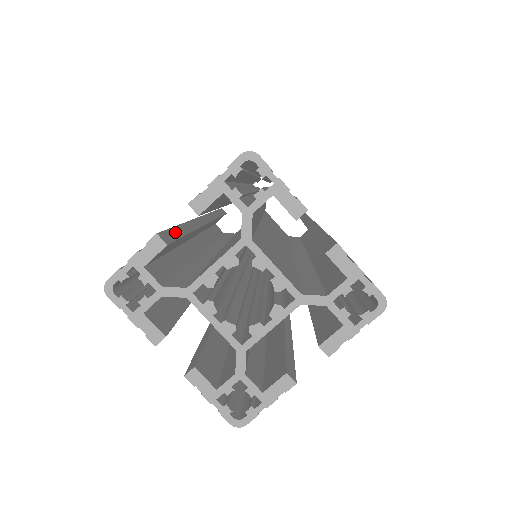
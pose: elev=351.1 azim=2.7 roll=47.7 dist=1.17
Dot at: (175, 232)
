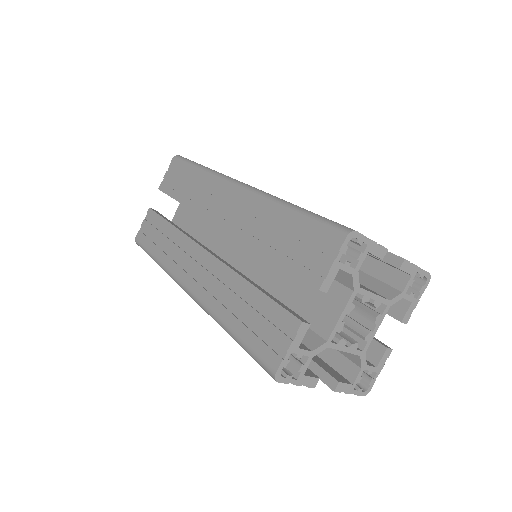
Dot at: (277, 301)
